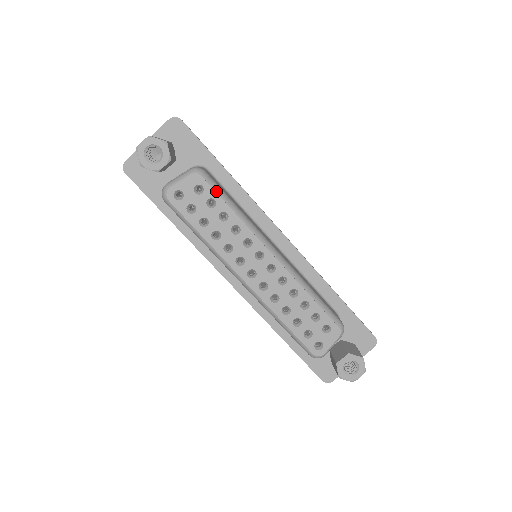
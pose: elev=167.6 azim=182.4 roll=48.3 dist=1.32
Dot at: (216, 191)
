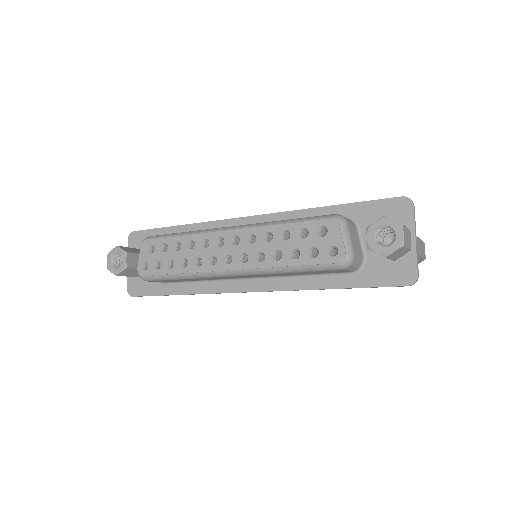
Dot at: (161, 238)
